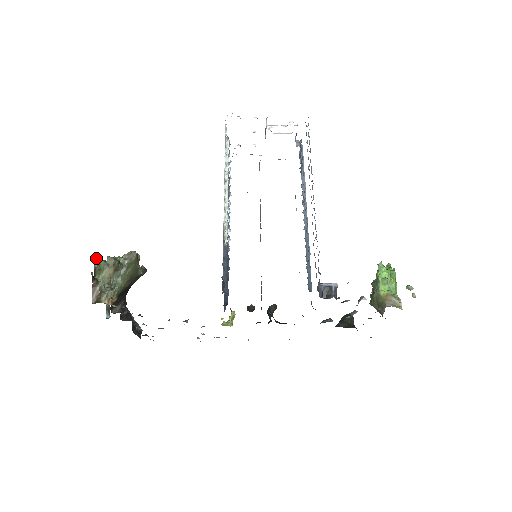
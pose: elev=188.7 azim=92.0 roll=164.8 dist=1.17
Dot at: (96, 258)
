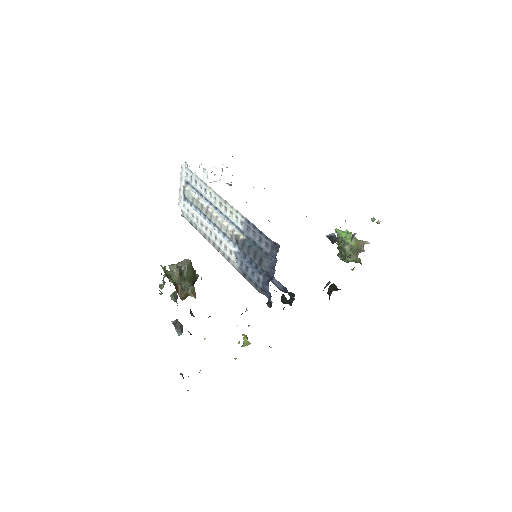
Dot at: (162, 266)
